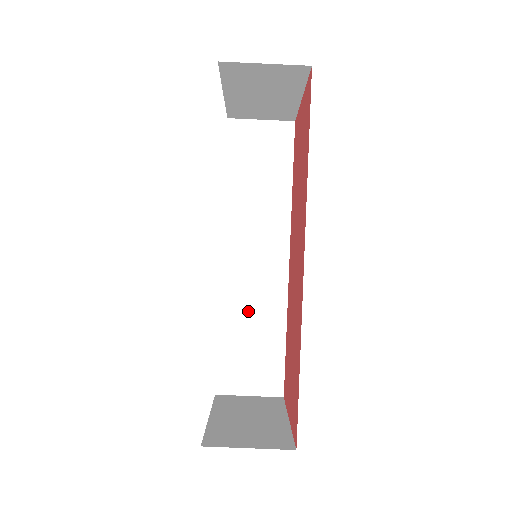
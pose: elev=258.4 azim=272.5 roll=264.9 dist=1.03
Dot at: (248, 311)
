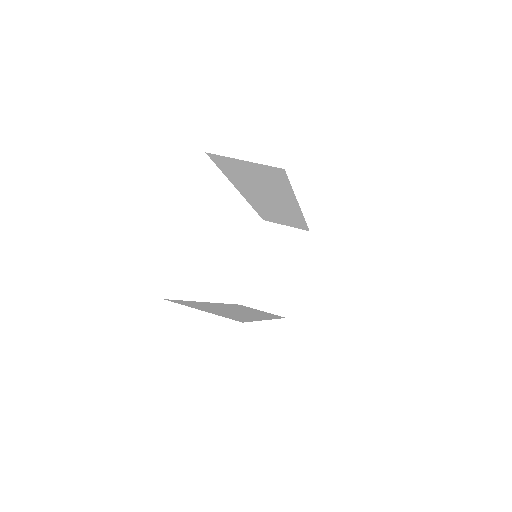
Dot at: (224, 309)
